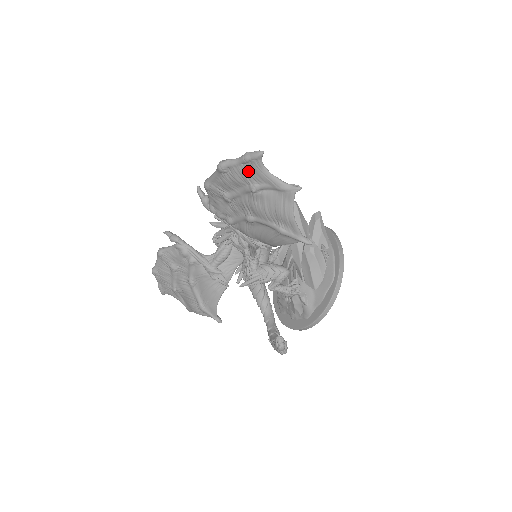
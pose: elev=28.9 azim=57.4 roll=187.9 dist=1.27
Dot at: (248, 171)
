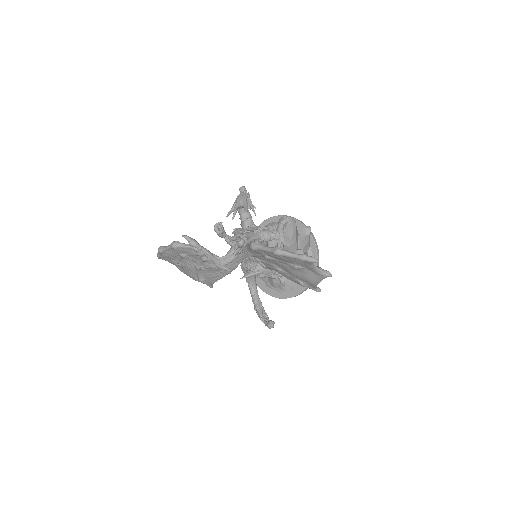
Dot at: (299, 262)
